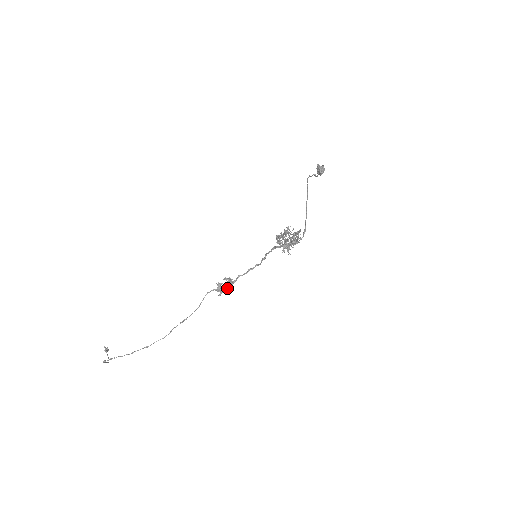
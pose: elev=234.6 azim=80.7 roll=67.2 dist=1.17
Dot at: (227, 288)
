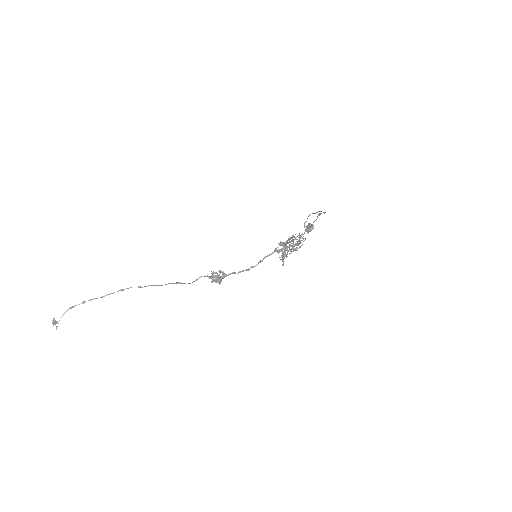
Dot at: (221, 277)
